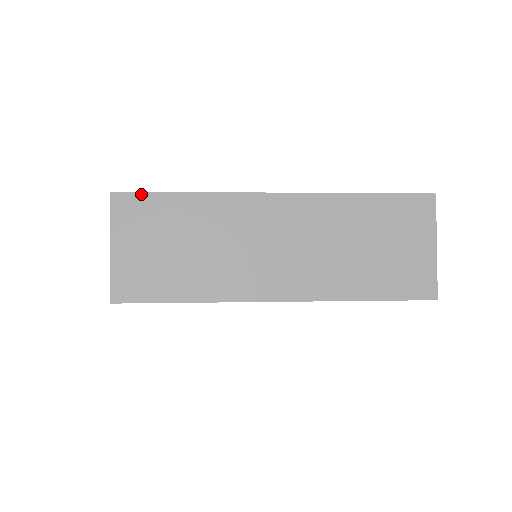
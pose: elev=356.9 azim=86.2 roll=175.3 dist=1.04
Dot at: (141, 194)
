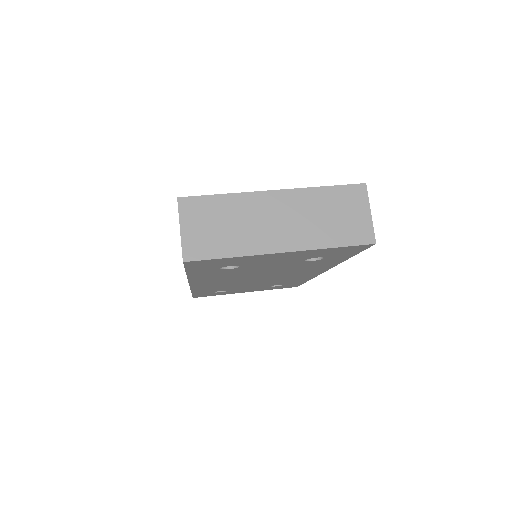
Dot at: (195, 197)
